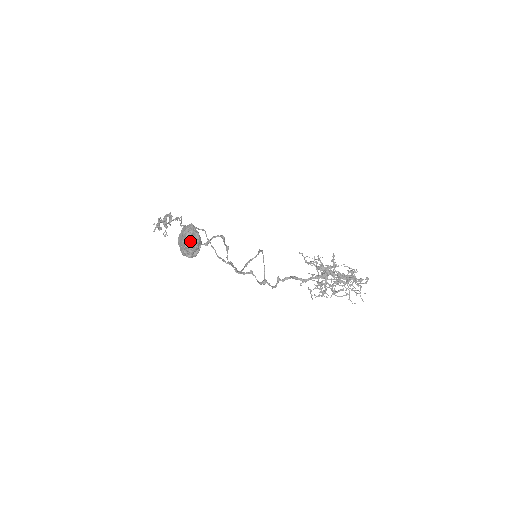
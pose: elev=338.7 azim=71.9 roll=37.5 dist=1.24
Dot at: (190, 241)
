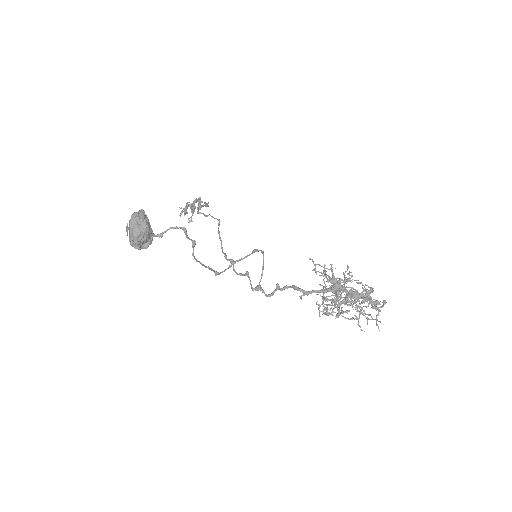
Dot at: (134, 230)
